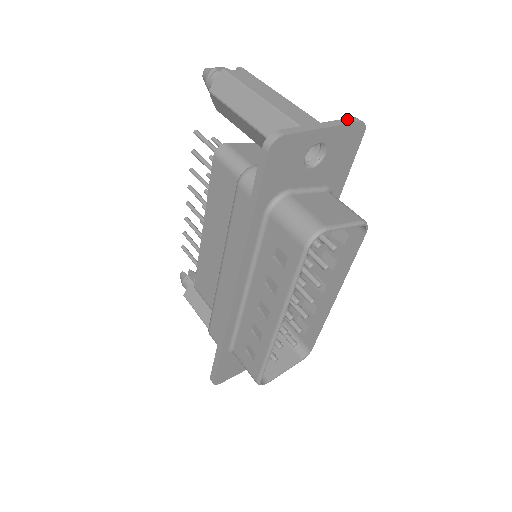
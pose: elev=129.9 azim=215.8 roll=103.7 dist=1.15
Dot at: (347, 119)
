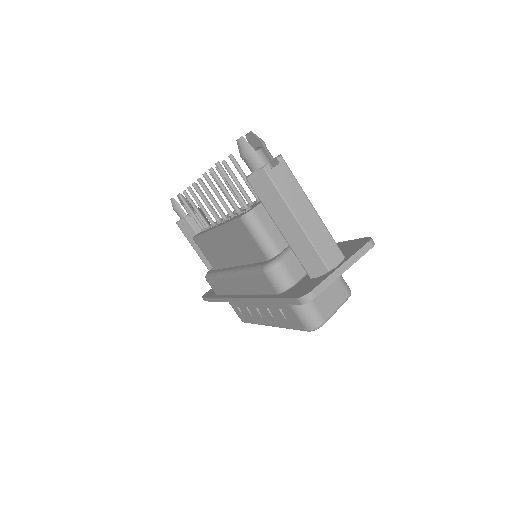
Dot at: (363, 248)
